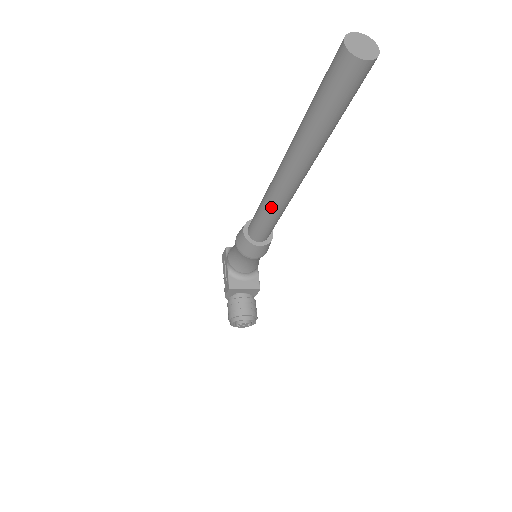
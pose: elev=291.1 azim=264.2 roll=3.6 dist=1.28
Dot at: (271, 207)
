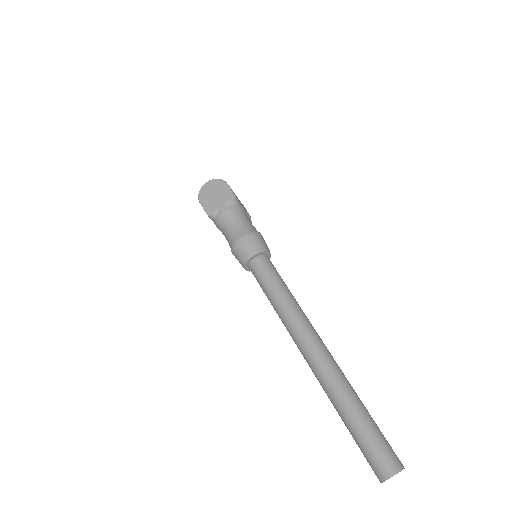
Dot at: occluded
